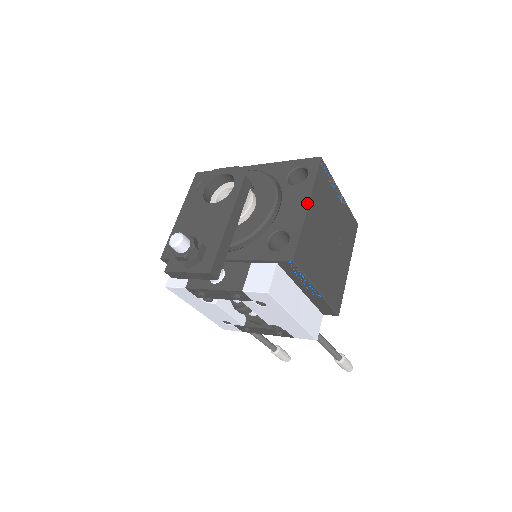
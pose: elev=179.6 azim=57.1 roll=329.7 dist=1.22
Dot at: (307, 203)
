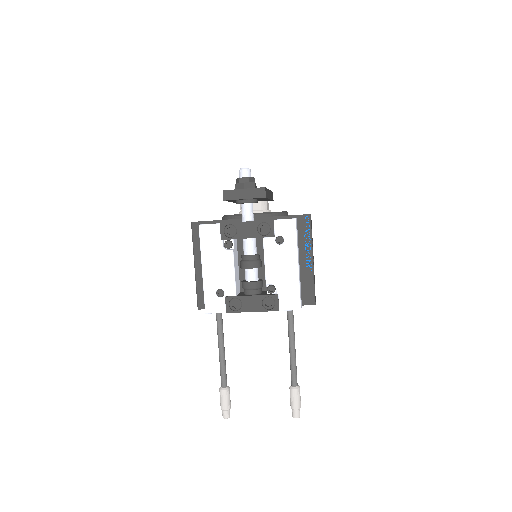
Dot at: occluded
